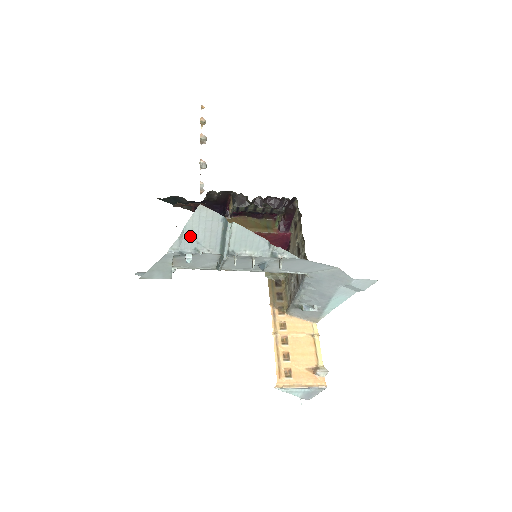
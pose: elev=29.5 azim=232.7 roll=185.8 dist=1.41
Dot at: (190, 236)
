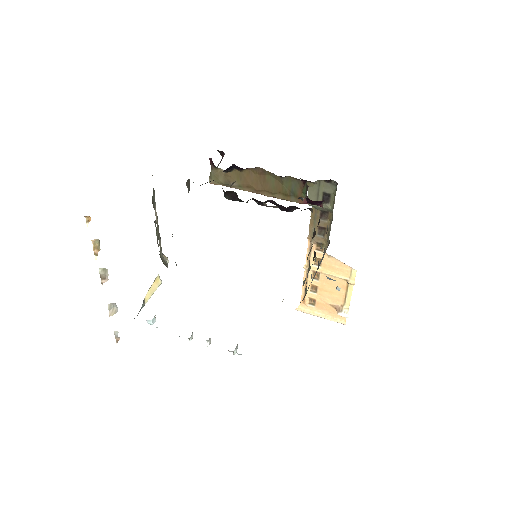
Dot at: occluded
